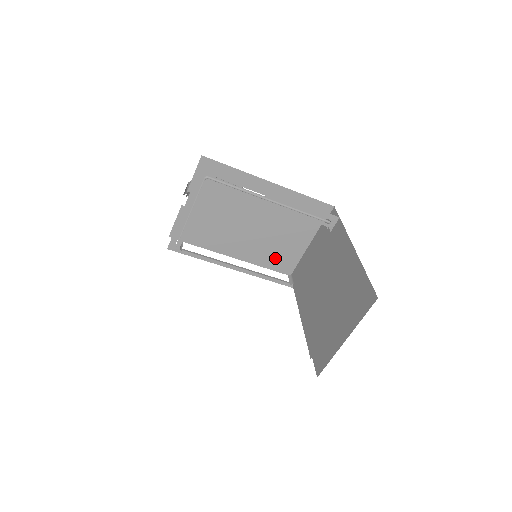
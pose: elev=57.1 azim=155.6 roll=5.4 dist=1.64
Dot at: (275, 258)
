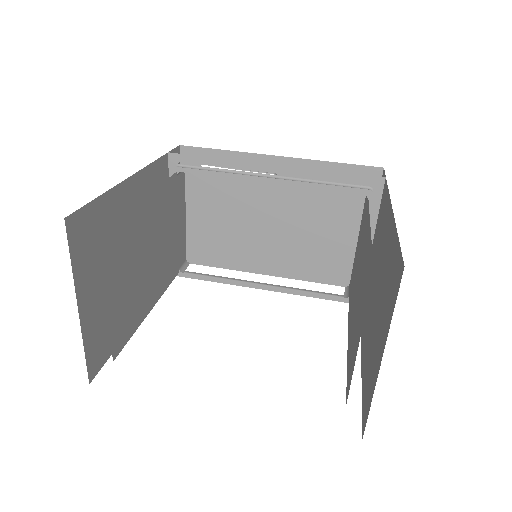
Dot at: (316, 263)
